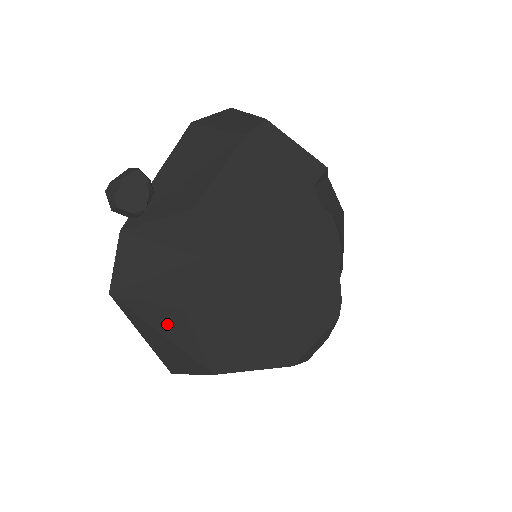
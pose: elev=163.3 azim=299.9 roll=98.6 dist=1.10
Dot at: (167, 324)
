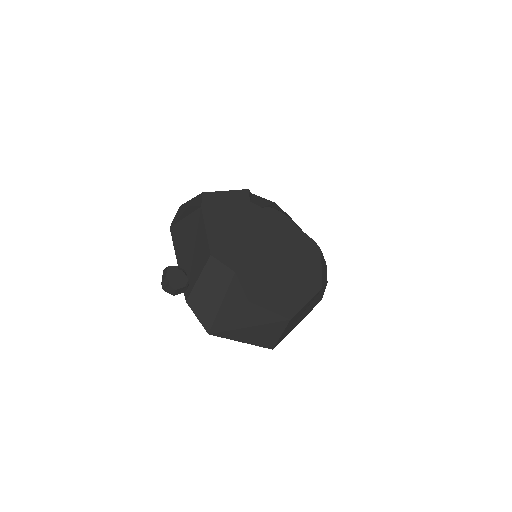
Dot at: (248, 318)
